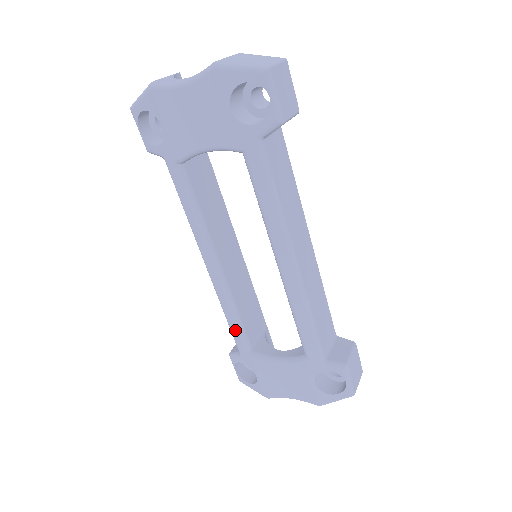
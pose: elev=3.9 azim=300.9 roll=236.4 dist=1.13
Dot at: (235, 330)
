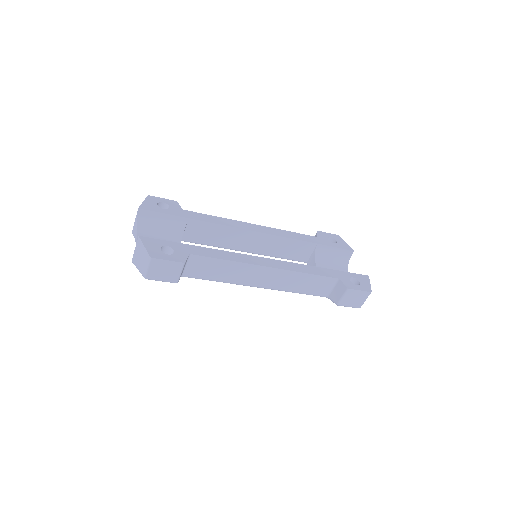
Dot at: occluded
